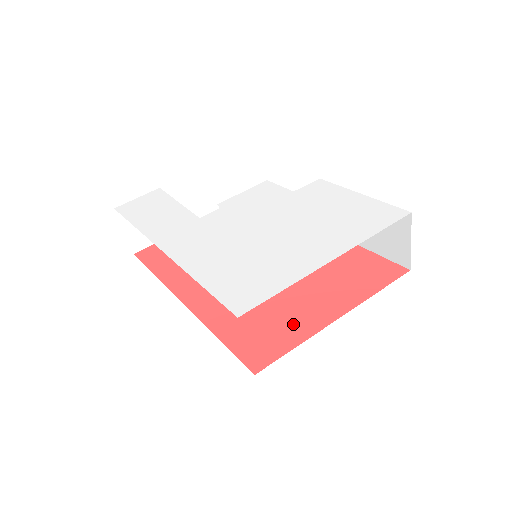
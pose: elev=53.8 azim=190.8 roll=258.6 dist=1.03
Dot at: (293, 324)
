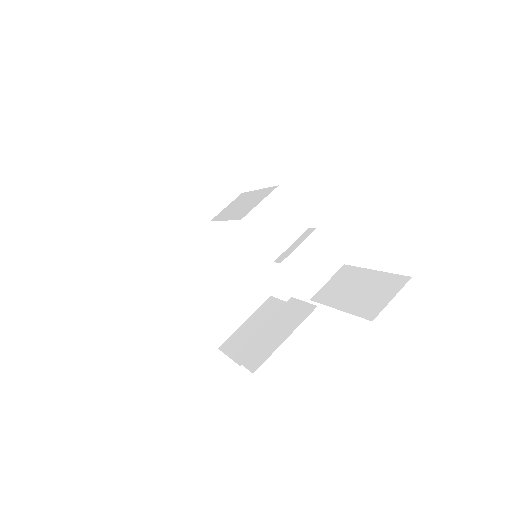
Dot at: occluded
